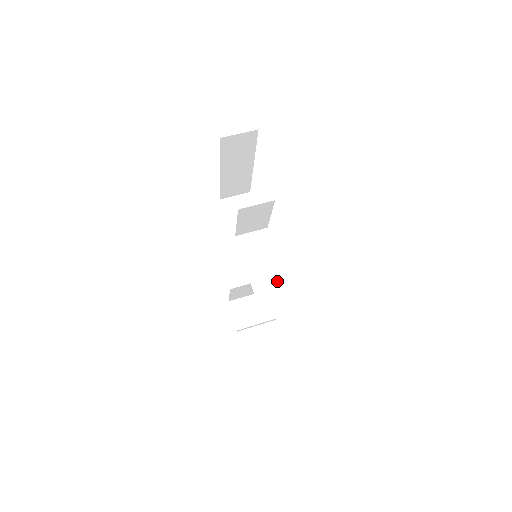
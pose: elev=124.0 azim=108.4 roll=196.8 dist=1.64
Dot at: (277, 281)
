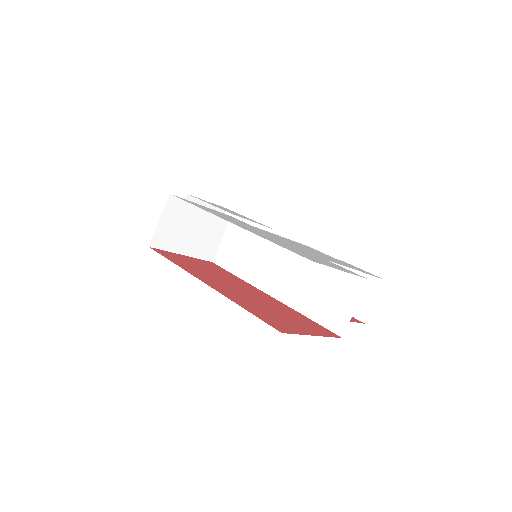
Dot at: occluded
